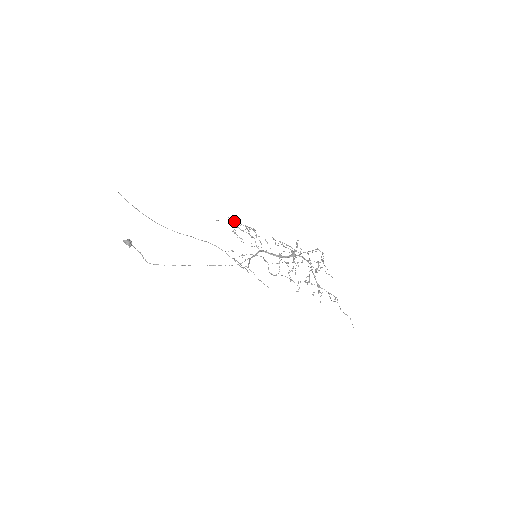
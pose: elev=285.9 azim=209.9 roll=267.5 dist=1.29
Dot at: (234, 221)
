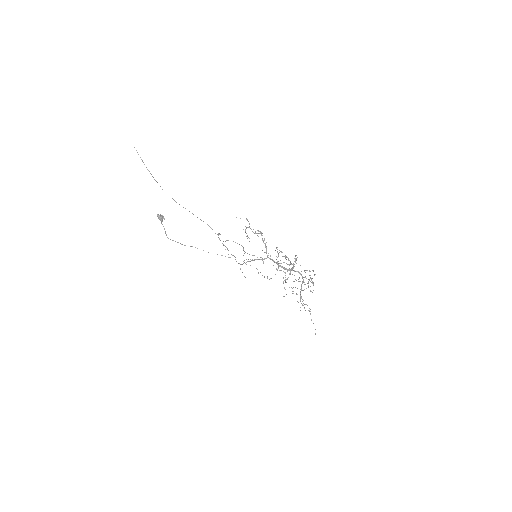
Dot at: occluded
